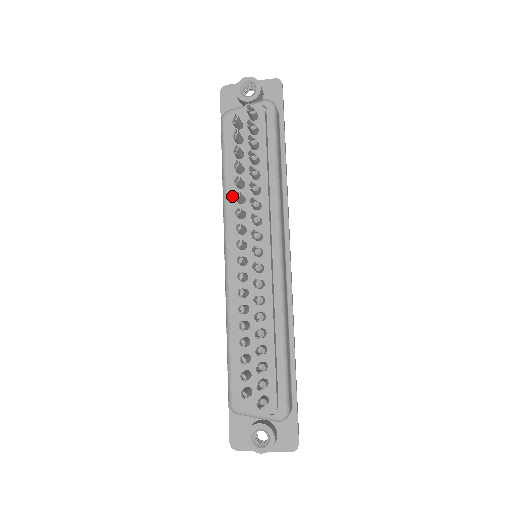
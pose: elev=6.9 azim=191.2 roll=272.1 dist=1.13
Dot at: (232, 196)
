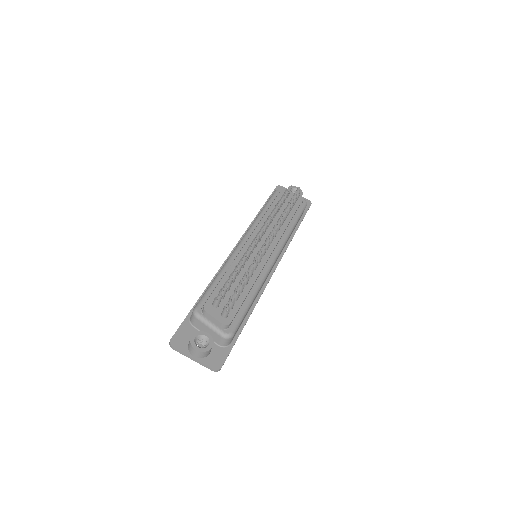
Dot at: (265, 217)
